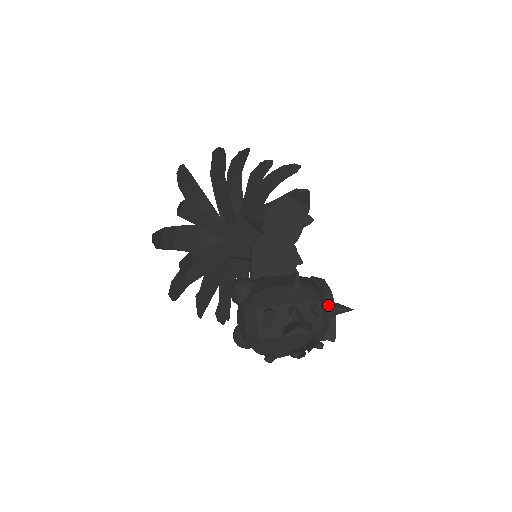
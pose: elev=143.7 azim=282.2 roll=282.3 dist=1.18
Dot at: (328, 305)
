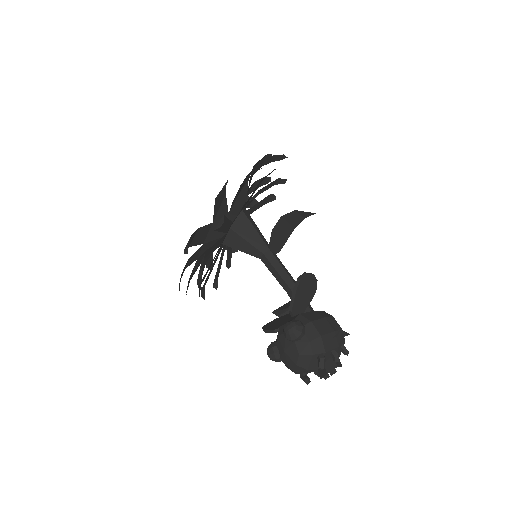
Dot at: occluded
